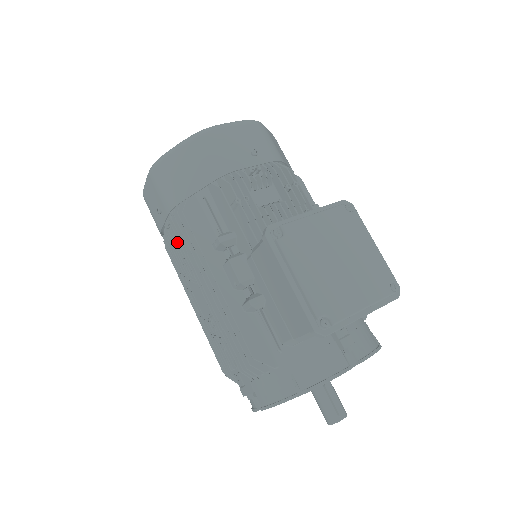
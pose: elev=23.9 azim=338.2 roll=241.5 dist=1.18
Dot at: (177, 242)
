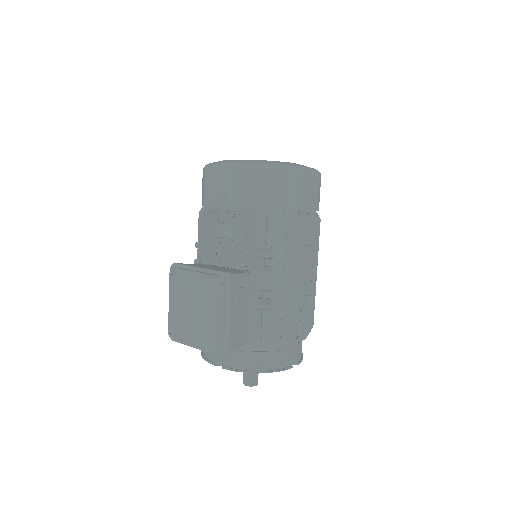
Dot at: occluded
